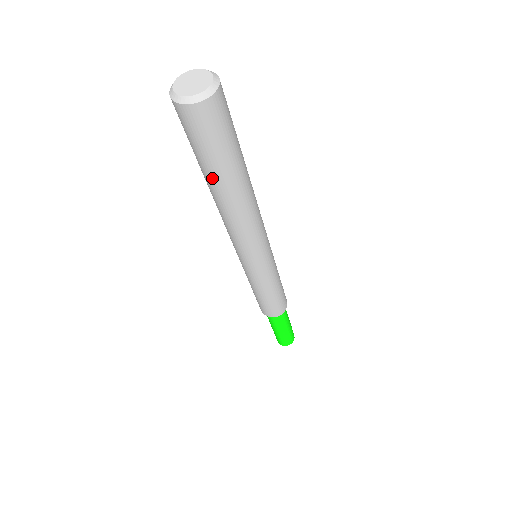
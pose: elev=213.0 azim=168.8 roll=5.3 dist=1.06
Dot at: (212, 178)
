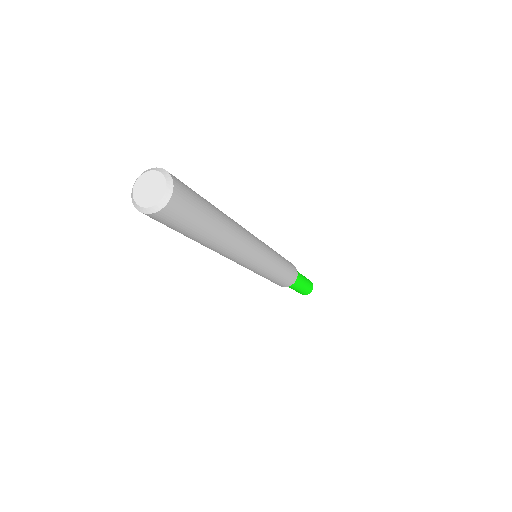
Dot at: (200, 239)
